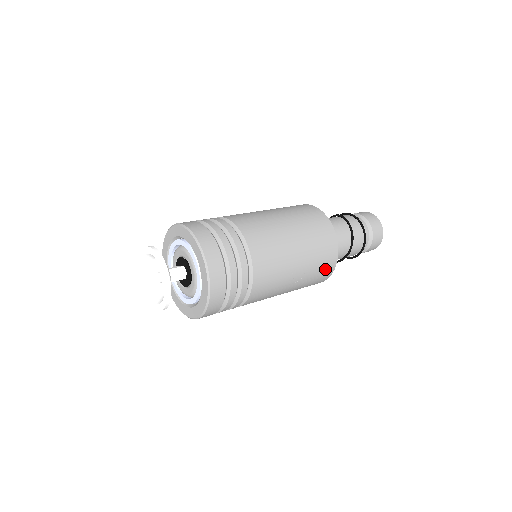
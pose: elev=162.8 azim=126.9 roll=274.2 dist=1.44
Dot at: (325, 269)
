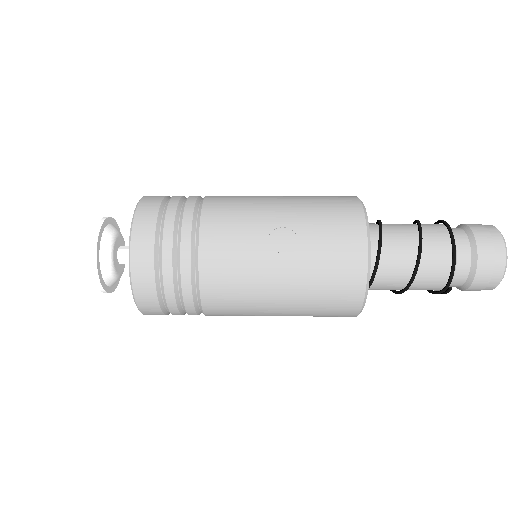
Dot at: (344, 245)
